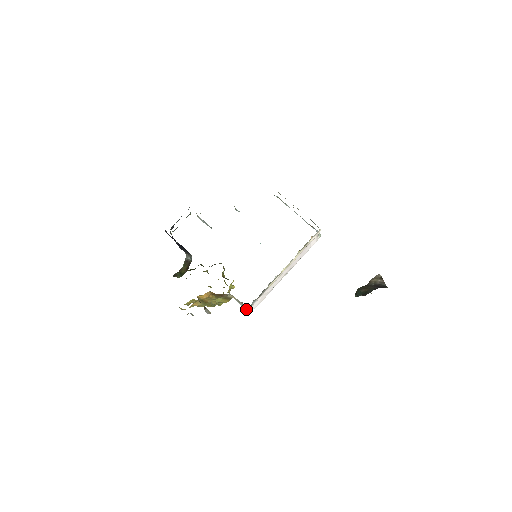
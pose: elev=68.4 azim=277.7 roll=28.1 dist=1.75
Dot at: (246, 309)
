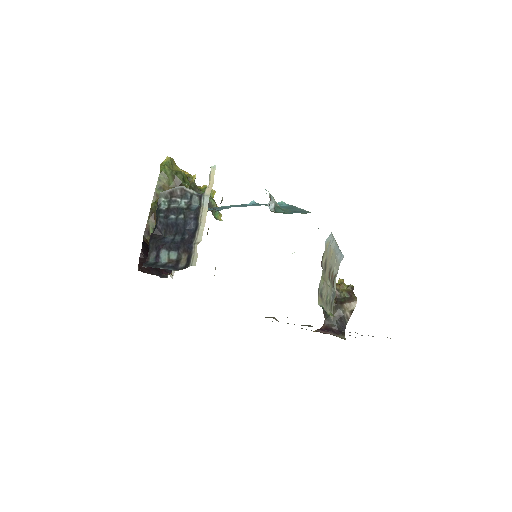
Dot at: occluded
